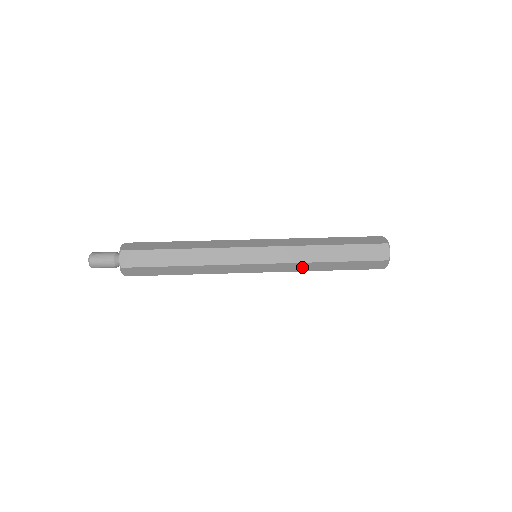
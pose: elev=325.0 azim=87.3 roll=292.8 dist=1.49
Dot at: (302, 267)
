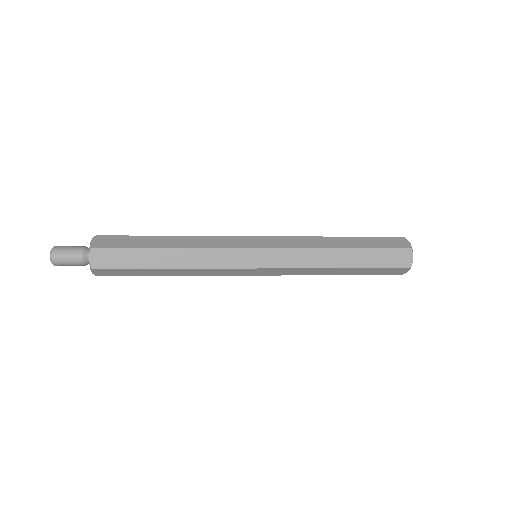
Dot at: (310, 272)
